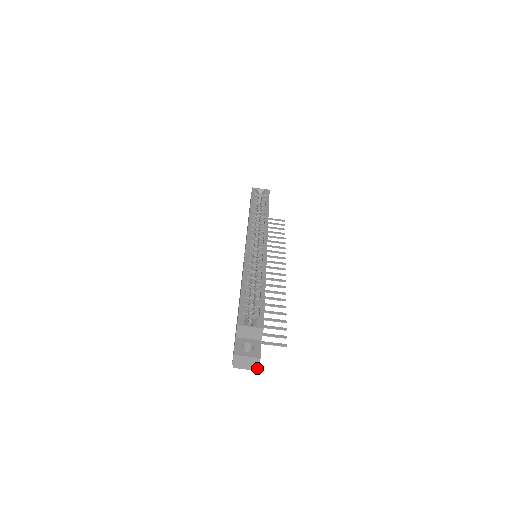
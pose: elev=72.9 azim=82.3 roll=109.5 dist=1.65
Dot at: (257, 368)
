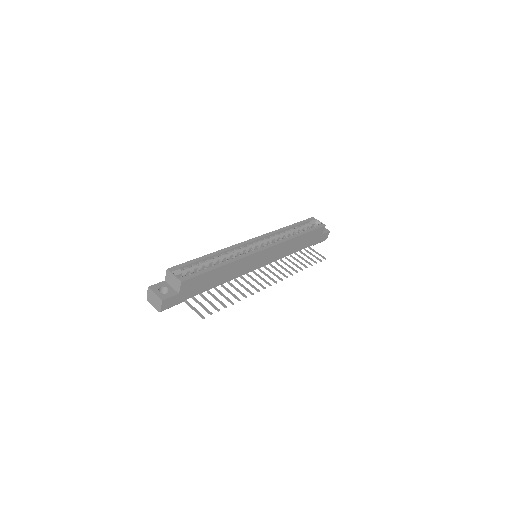
Dot at: (160, 310)
